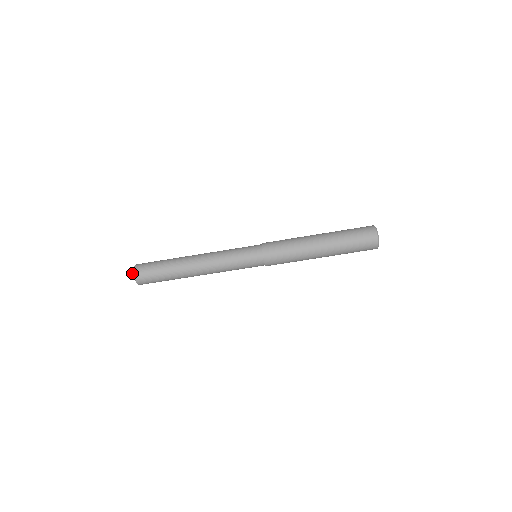
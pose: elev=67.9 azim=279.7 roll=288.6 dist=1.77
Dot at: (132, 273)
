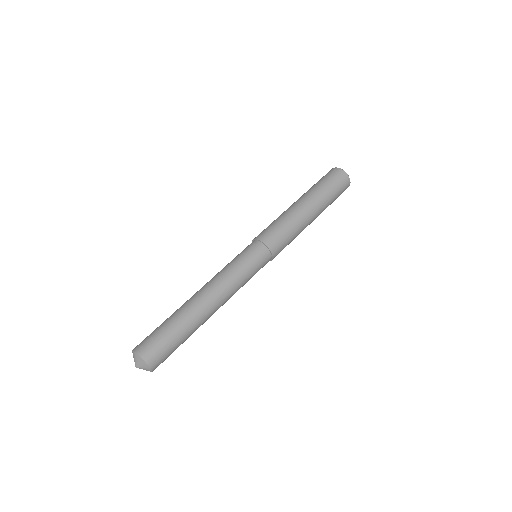
Dot at: occluded
